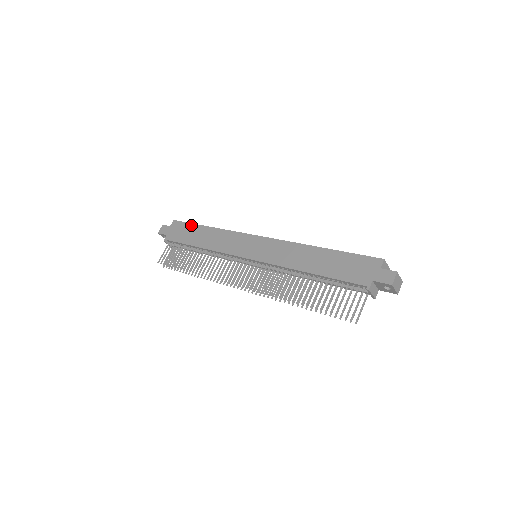
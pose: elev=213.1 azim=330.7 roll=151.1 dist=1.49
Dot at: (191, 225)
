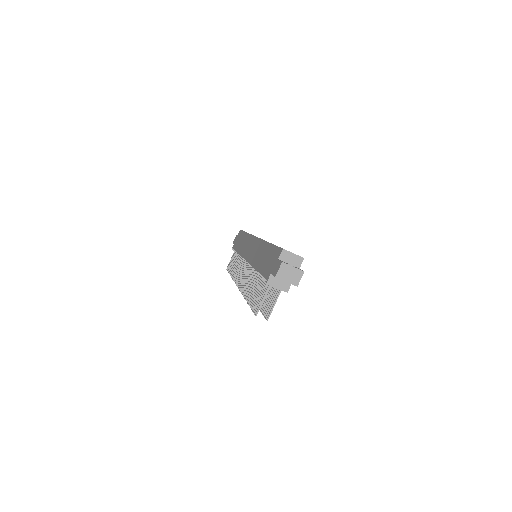
Dot at: (242, 232)
